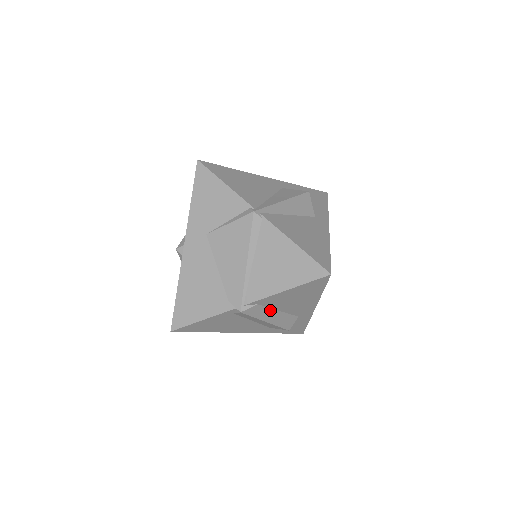
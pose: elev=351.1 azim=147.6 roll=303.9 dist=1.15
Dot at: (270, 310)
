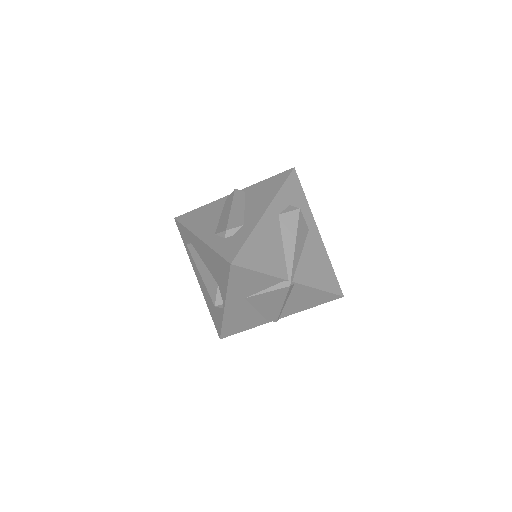
Dot at: occluded
